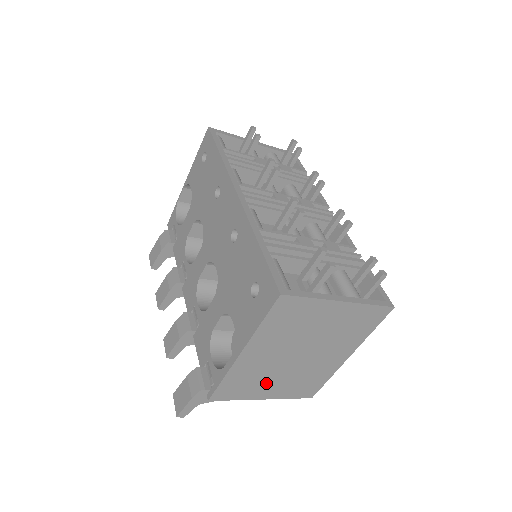
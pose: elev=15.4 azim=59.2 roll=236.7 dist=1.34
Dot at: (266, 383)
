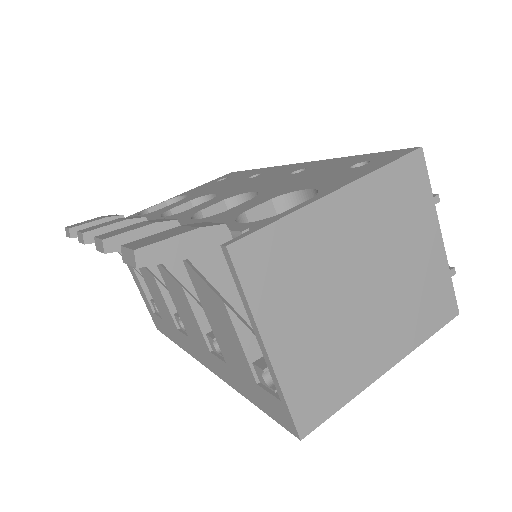
Dot at: (301, 305)
